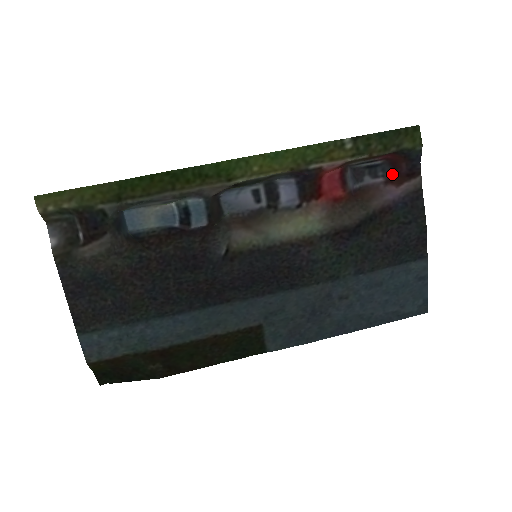
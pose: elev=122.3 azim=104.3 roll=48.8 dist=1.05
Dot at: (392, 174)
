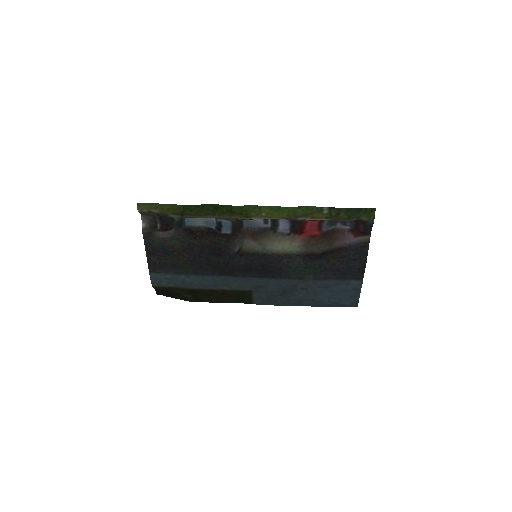
Dot at: (354, 228)
